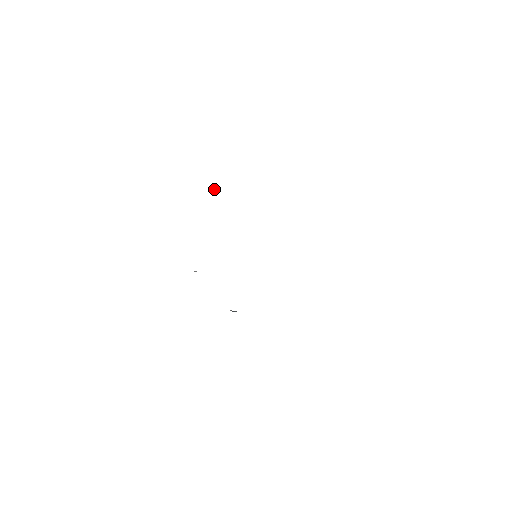
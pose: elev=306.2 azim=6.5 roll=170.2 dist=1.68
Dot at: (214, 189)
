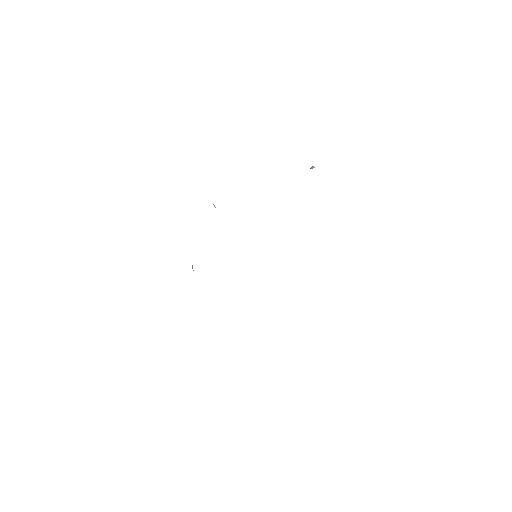
Dot at: occluded
